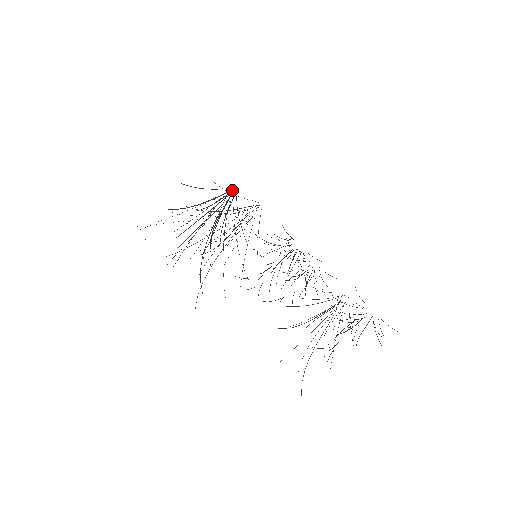
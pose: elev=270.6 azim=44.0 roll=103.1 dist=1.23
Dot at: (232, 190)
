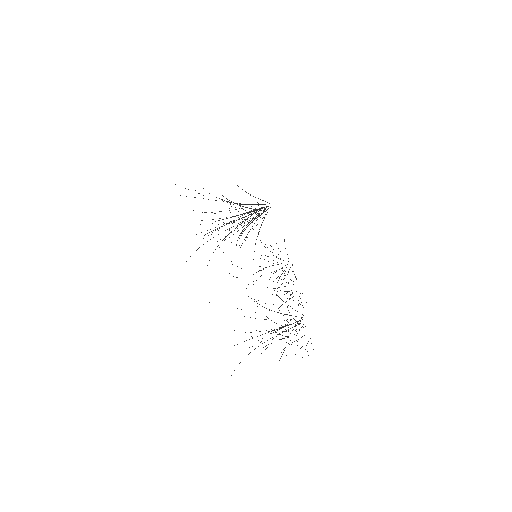
Dot at: occluded
